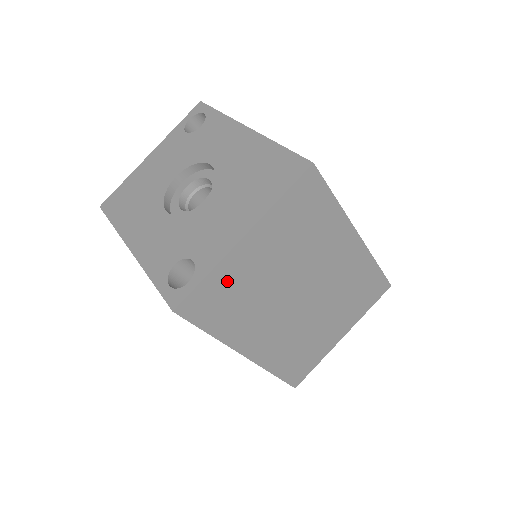
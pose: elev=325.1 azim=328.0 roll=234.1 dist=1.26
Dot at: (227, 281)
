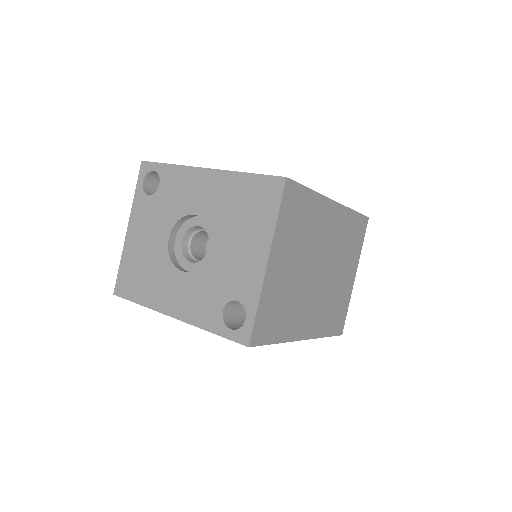
Dot at: (271, 300)
